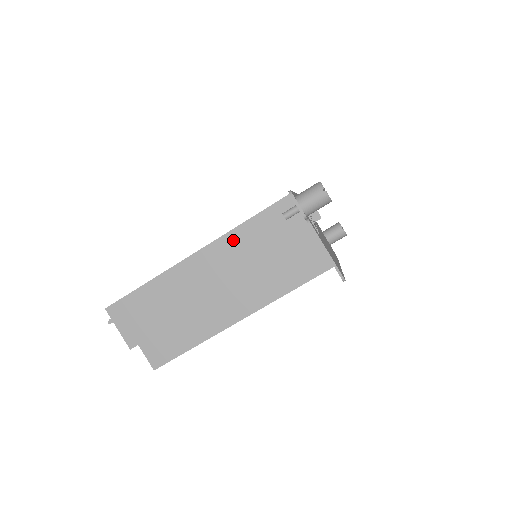
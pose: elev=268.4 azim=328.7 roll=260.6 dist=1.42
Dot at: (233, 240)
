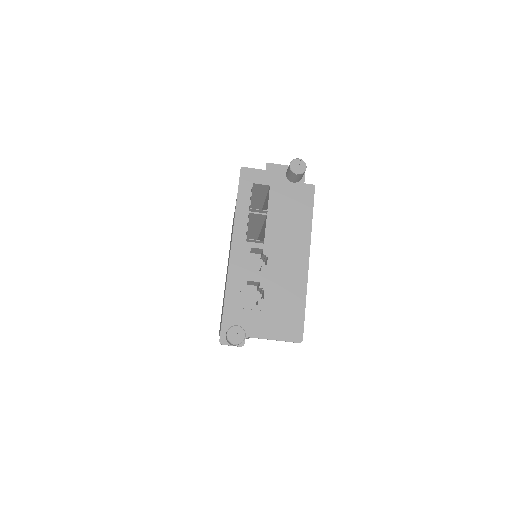
Dot at: occluded
